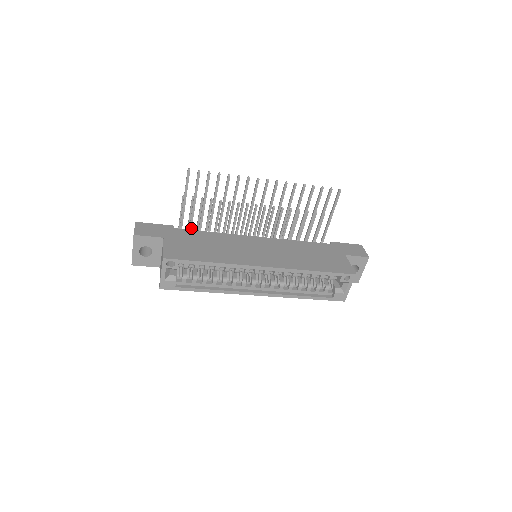
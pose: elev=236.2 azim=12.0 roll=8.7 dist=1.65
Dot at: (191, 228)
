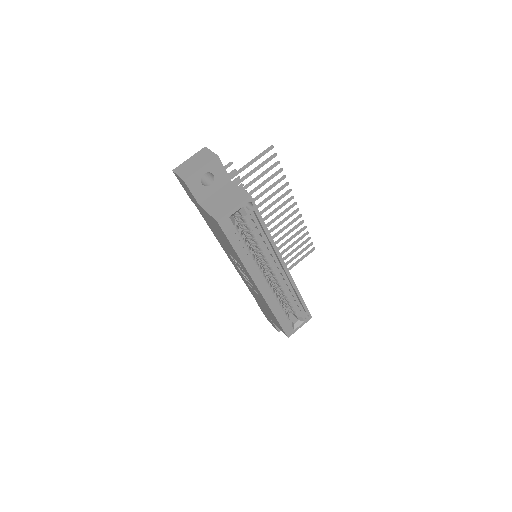
Dot at: occluded
